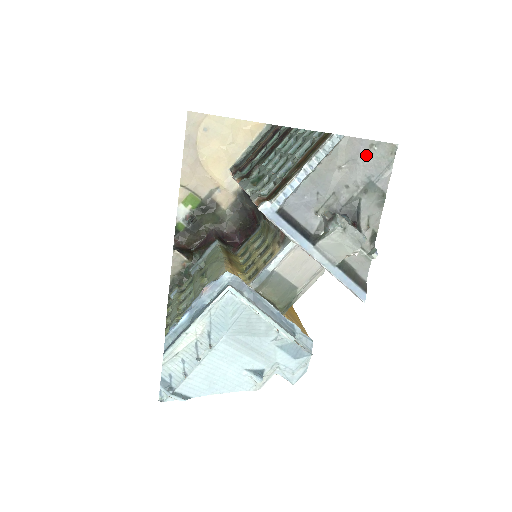
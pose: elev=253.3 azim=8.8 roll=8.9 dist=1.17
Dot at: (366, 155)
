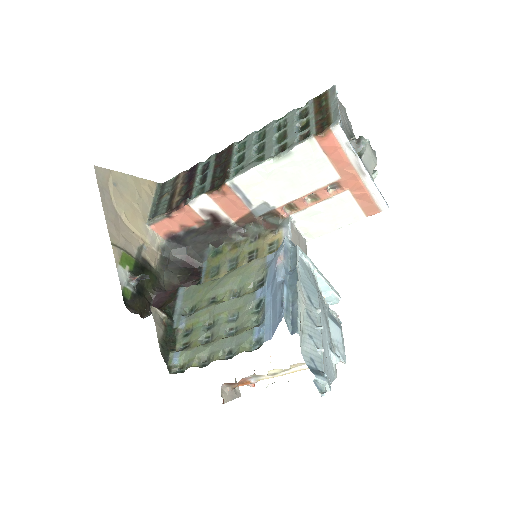
Dot at: (341, 109)
